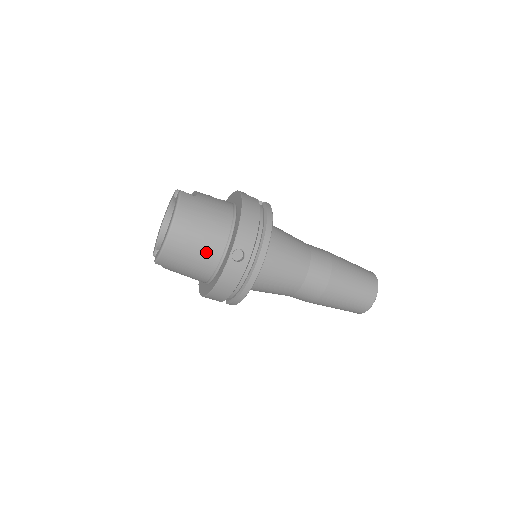
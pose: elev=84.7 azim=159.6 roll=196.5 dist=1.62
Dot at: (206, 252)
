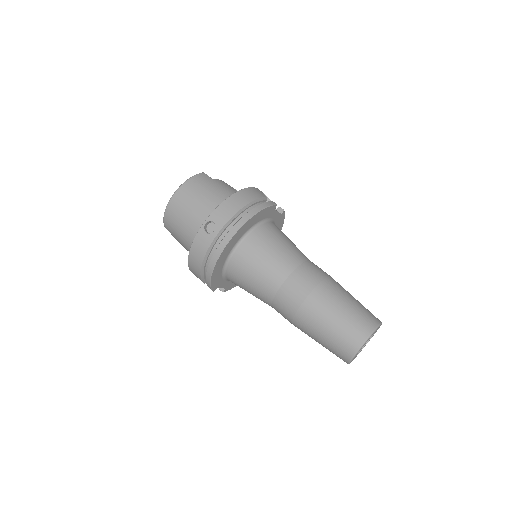
Dot at: (193, 222)
